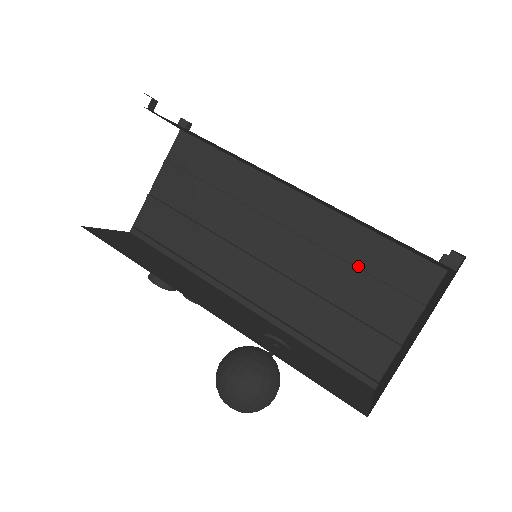
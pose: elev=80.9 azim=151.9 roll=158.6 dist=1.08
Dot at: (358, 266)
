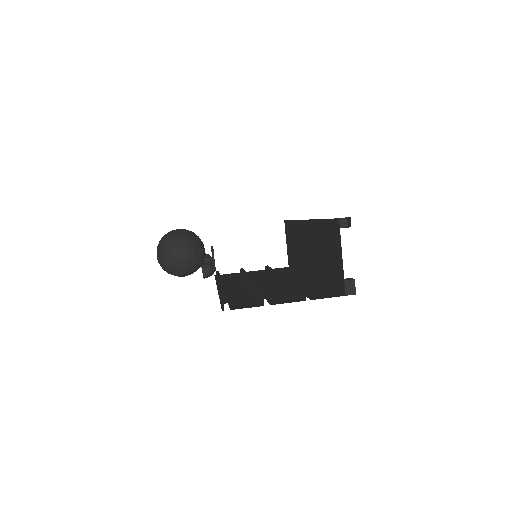
Dot at: occluded
